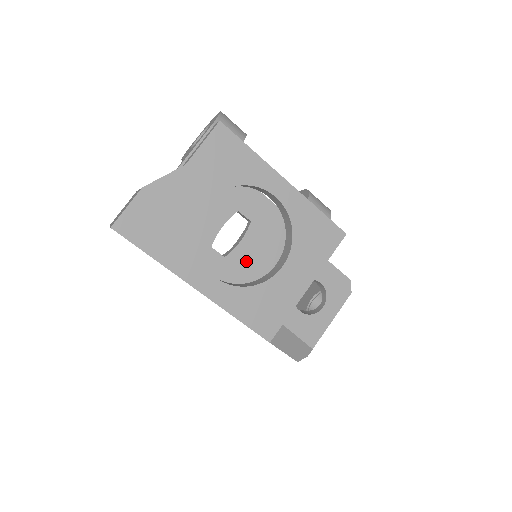
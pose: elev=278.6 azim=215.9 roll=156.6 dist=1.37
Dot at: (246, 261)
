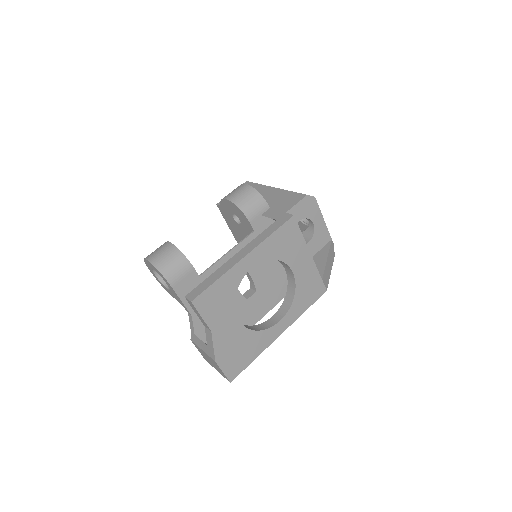
Dot at: (264, 276)
